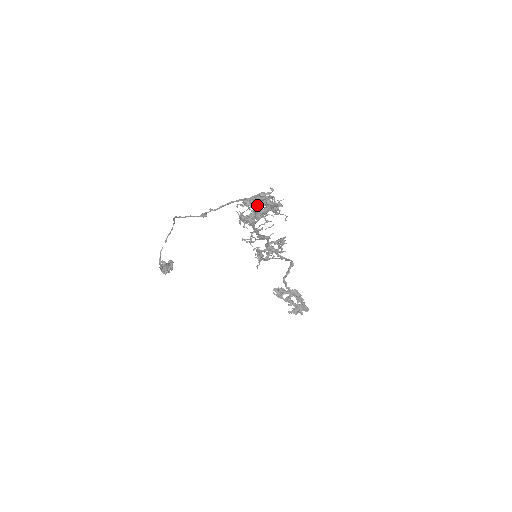
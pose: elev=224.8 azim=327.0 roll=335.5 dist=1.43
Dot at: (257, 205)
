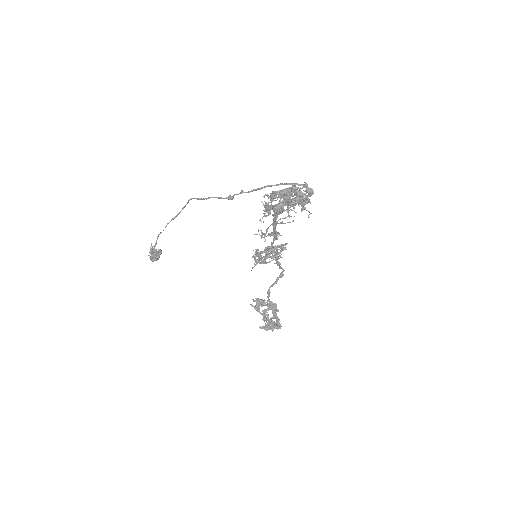
Dot at: (291, 194)
